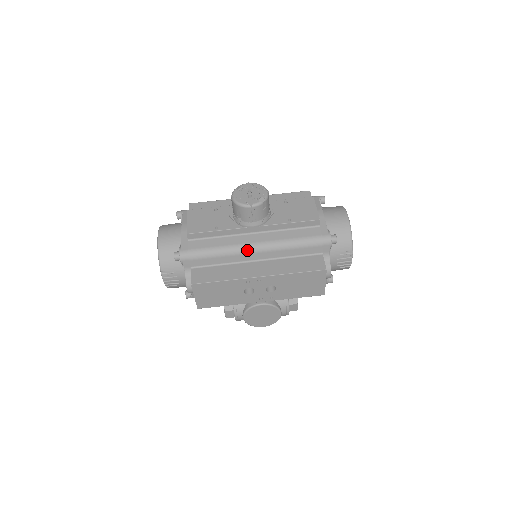
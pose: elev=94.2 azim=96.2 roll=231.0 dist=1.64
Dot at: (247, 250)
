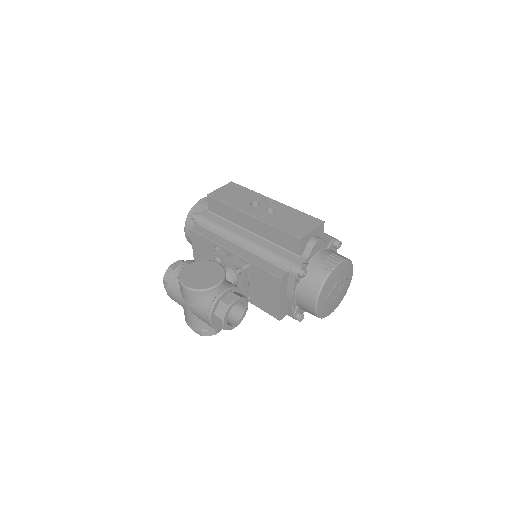
Dot at: occluded
